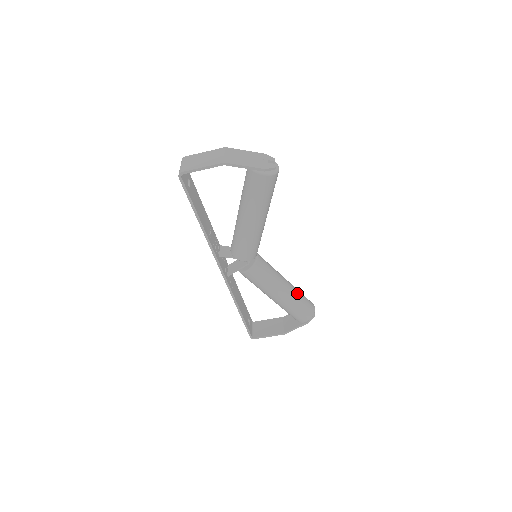
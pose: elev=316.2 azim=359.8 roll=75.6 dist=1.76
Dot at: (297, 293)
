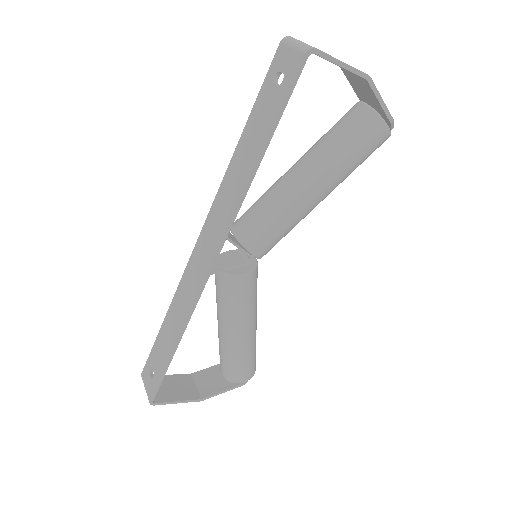
Dot at: occluded
